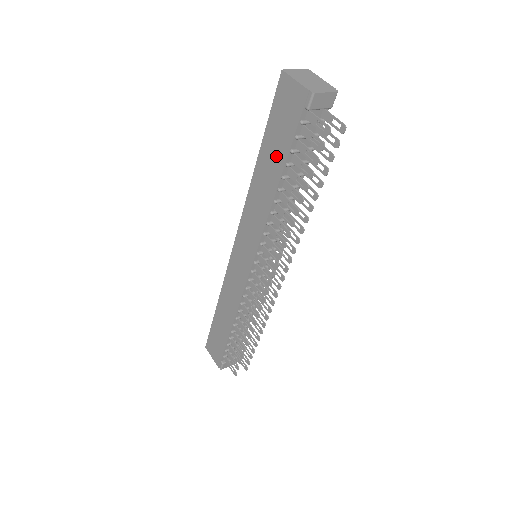
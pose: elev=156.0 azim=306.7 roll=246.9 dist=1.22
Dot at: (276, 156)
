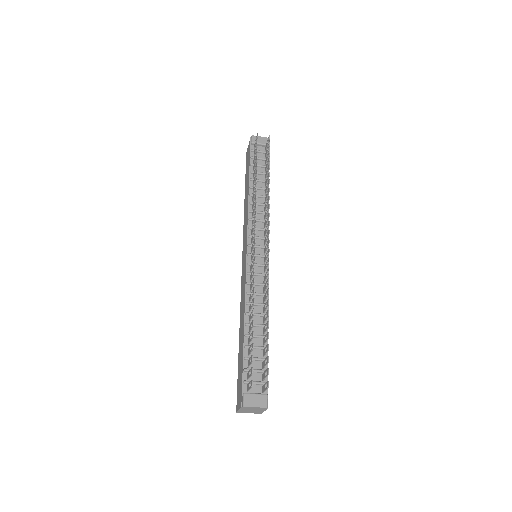
Dot at: (247, 178)
